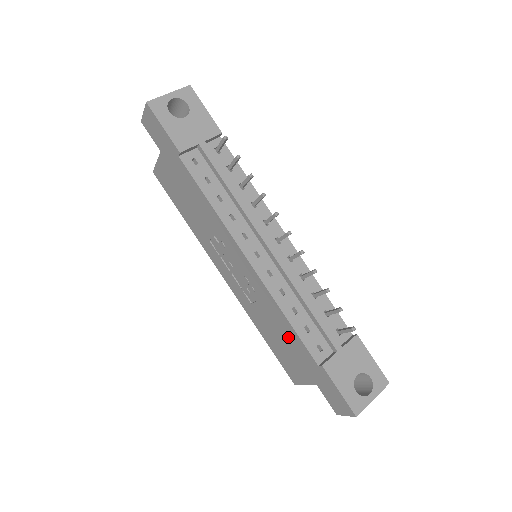
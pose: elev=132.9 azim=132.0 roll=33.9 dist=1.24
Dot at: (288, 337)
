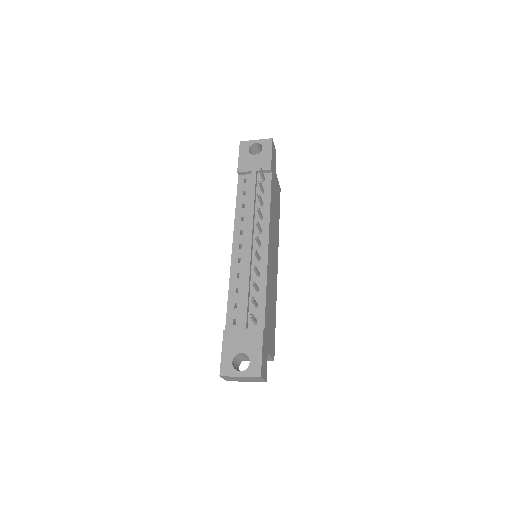
Dot at: occluded
